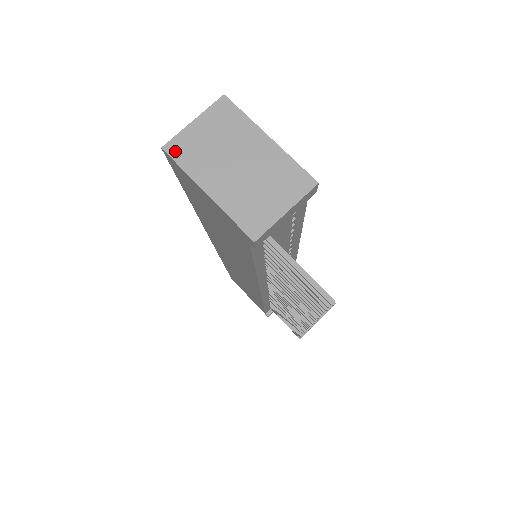
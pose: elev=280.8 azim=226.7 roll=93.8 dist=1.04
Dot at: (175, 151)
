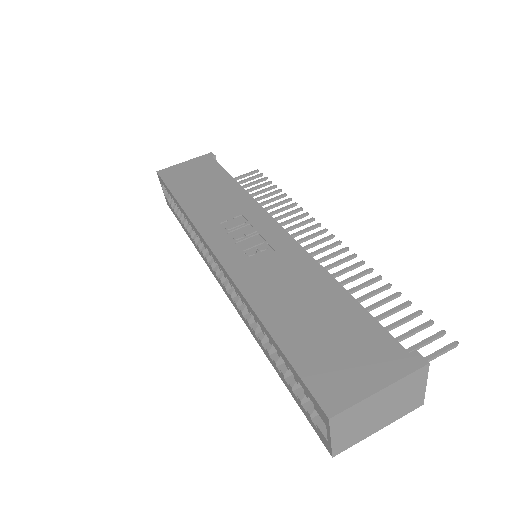
Dot at: (341, 449)
